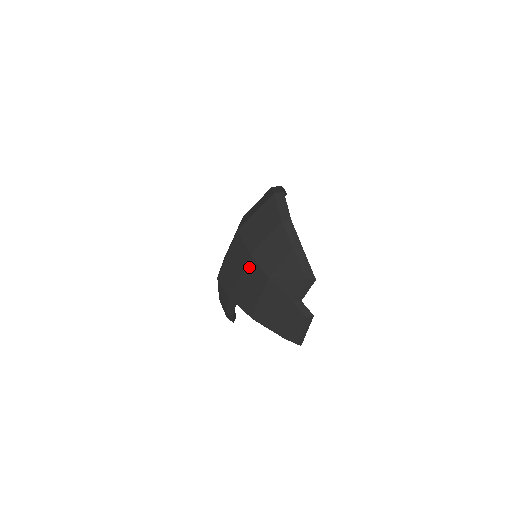
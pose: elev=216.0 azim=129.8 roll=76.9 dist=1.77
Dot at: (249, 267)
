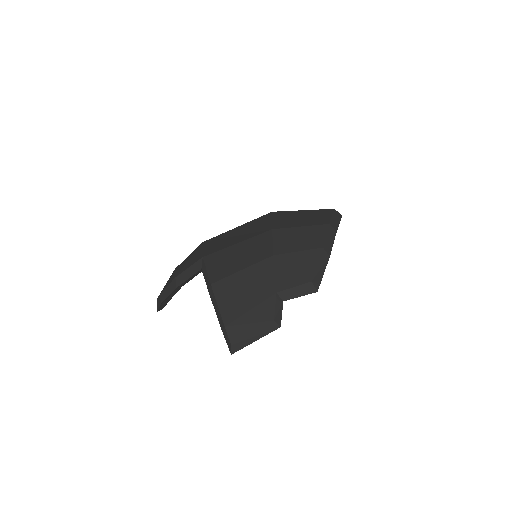
Dot at: (259, 238)
